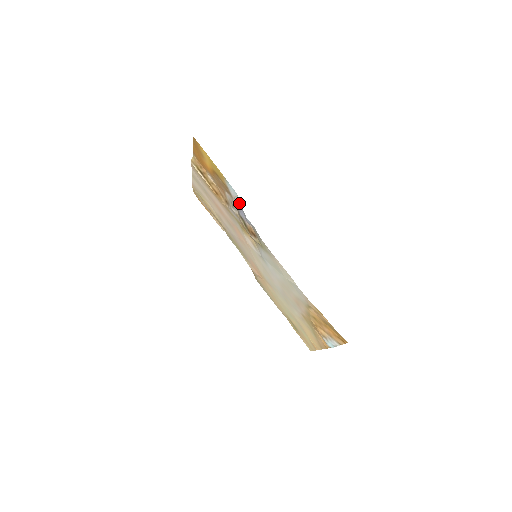
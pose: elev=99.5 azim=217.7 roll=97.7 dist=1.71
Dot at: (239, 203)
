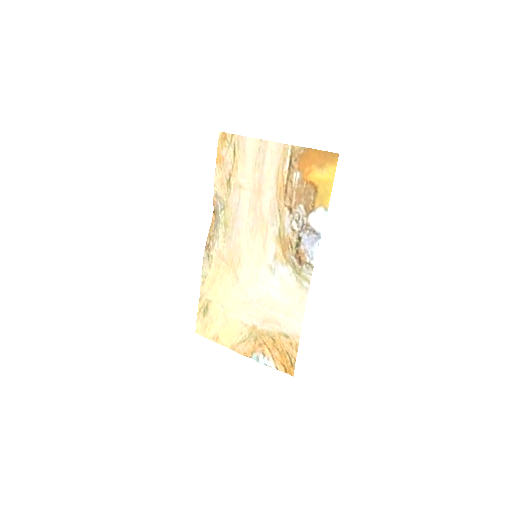
Dot at: (319, 234)
